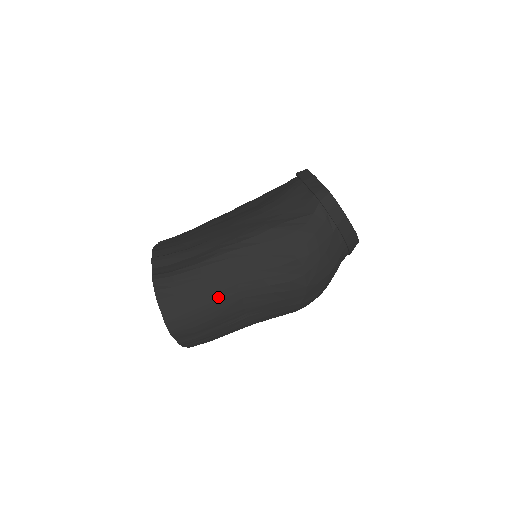
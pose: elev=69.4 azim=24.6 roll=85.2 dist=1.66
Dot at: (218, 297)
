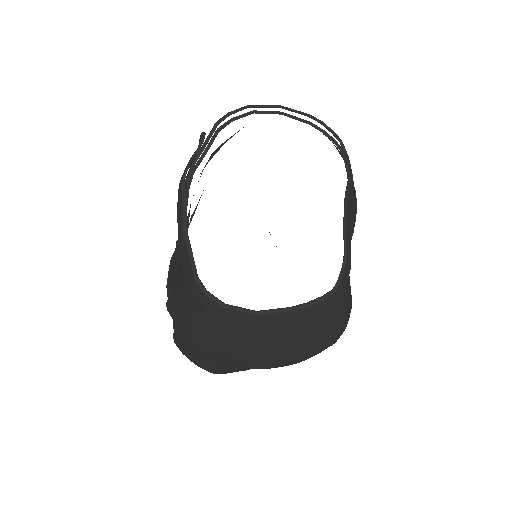
Dot at: (225, 368)
